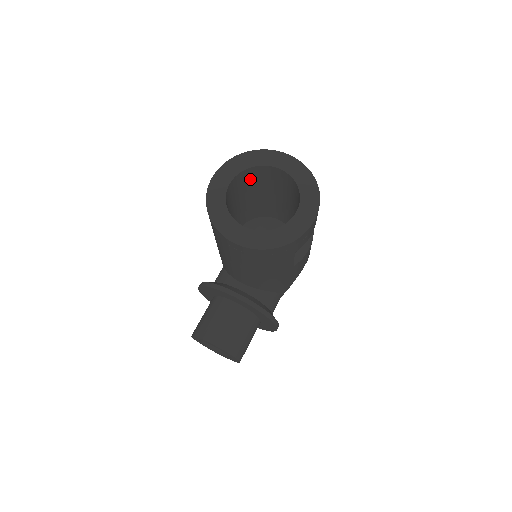
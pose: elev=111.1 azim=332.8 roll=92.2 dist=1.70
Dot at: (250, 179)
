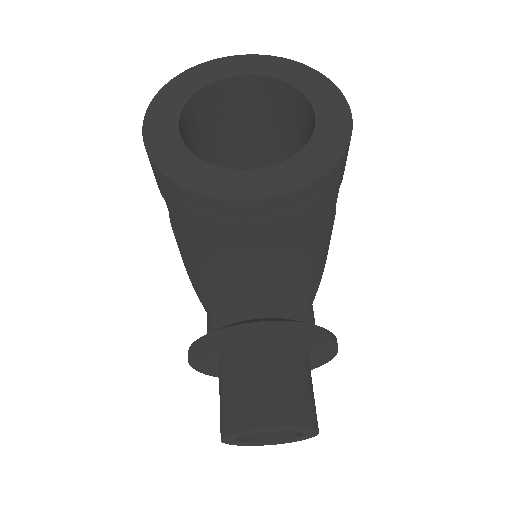
Dot at: (200, 123)
